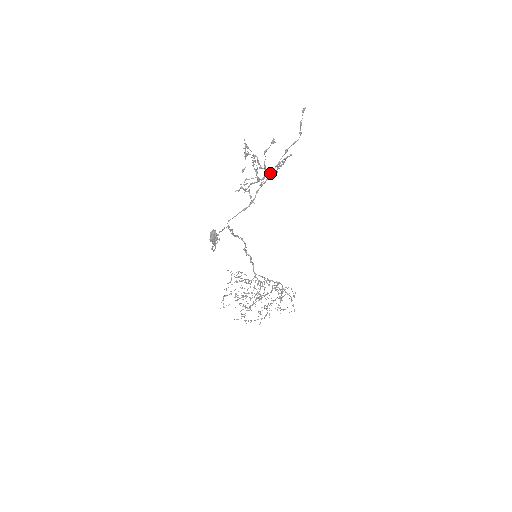
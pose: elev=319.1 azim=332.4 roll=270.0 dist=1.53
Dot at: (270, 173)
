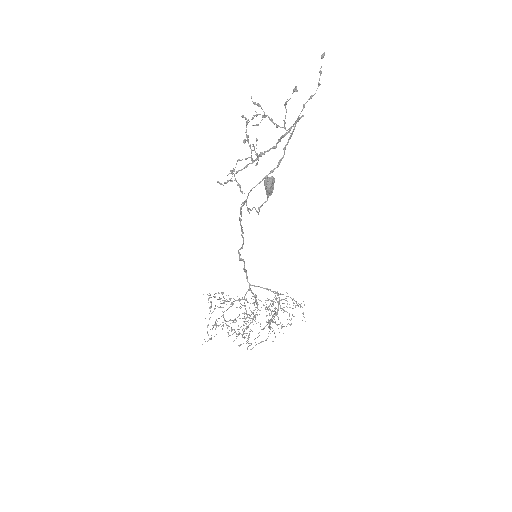
Dot at: (266, 151)
